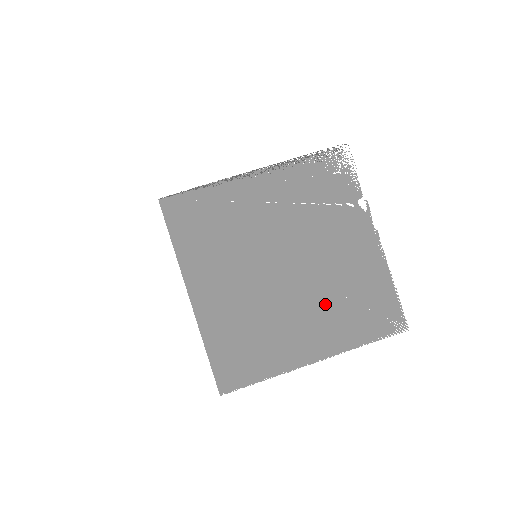
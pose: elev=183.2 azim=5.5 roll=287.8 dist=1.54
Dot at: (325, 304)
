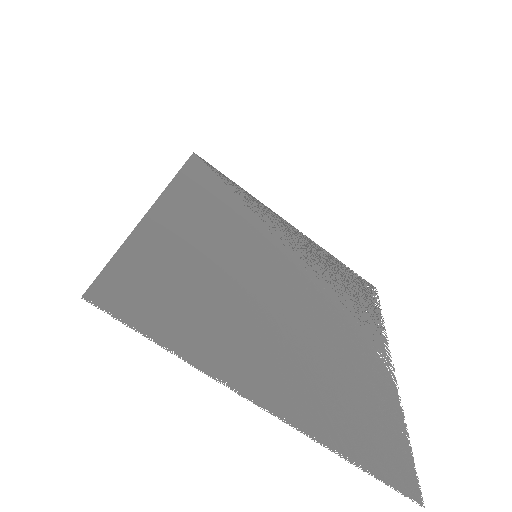
Dot at: (314, 364)
